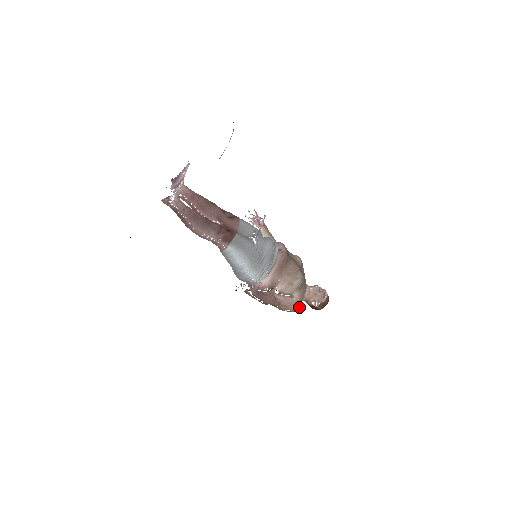
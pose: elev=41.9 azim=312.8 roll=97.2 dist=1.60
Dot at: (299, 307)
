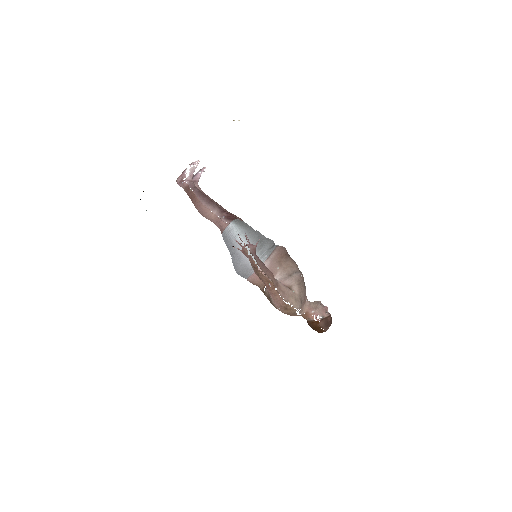
Dot at: (298, 304)
